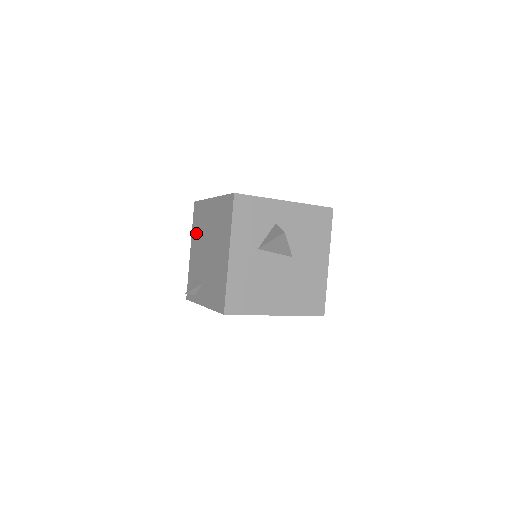
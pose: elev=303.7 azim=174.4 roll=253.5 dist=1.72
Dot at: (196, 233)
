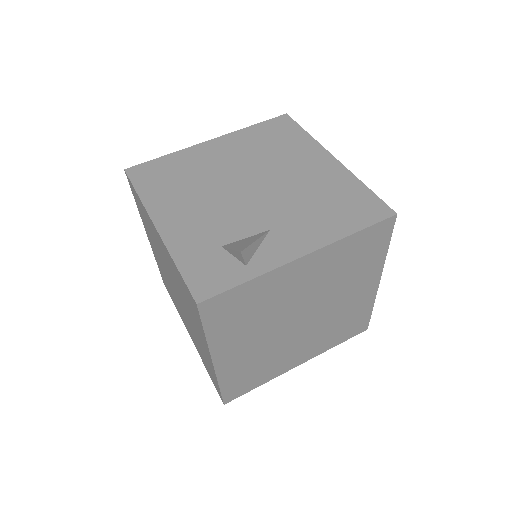
Dot at: (171, 194)
